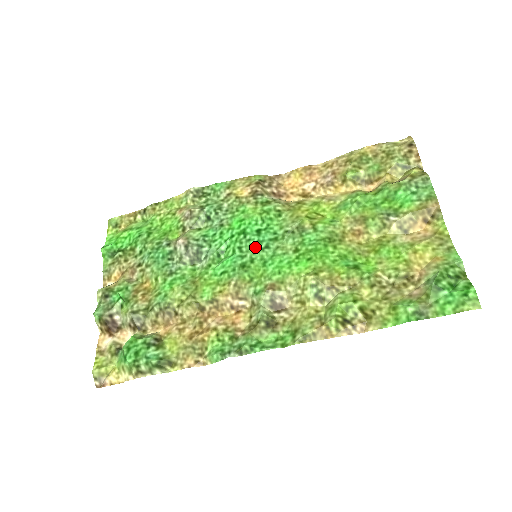
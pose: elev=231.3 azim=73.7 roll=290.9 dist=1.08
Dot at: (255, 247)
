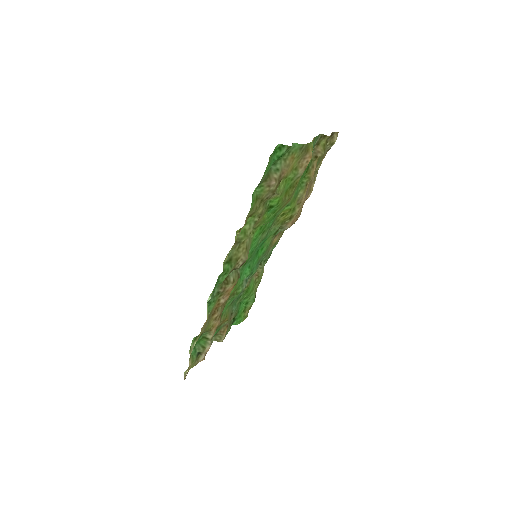
Dot at: (255, 251)
